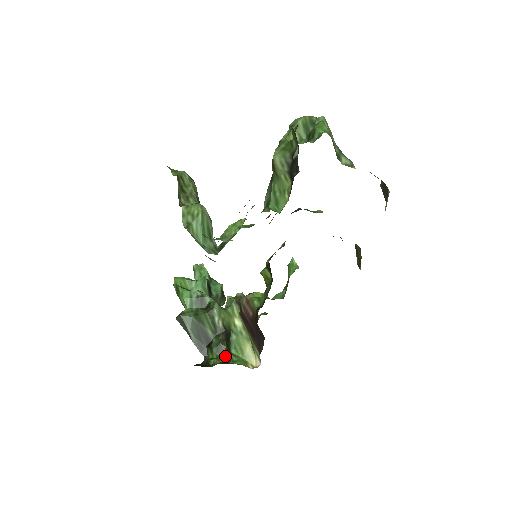
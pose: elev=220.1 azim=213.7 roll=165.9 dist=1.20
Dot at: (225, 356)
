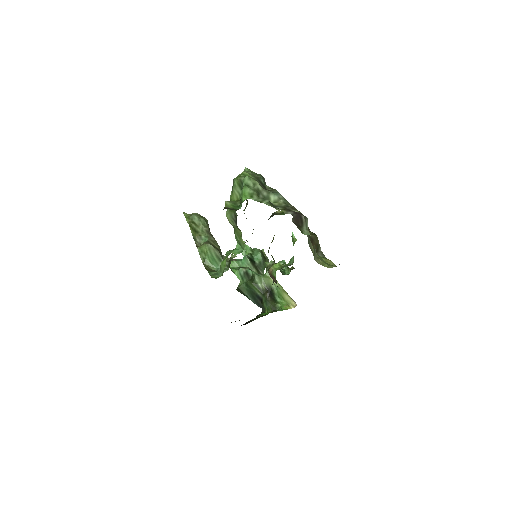
Dot at: (272, 307)
